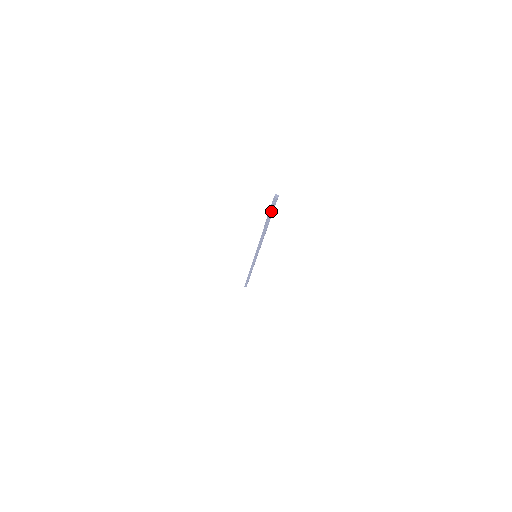
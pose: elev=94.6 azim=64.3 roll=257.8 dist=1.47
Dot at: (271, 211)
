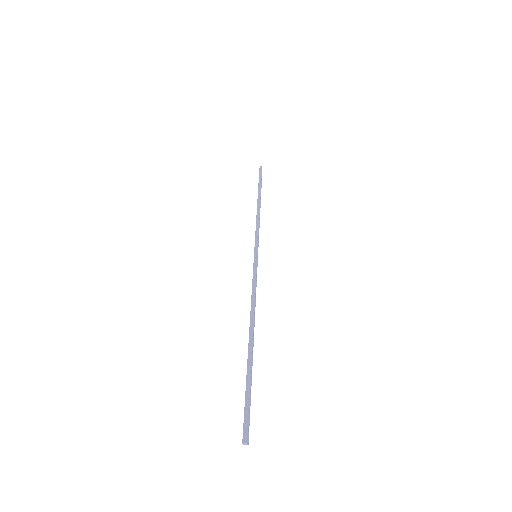
Dot at: (248, 399)
